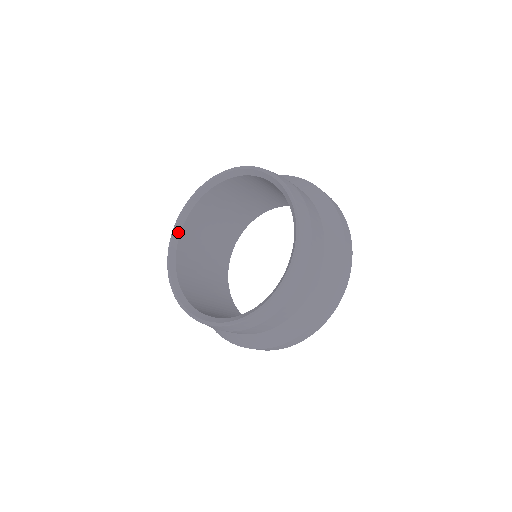
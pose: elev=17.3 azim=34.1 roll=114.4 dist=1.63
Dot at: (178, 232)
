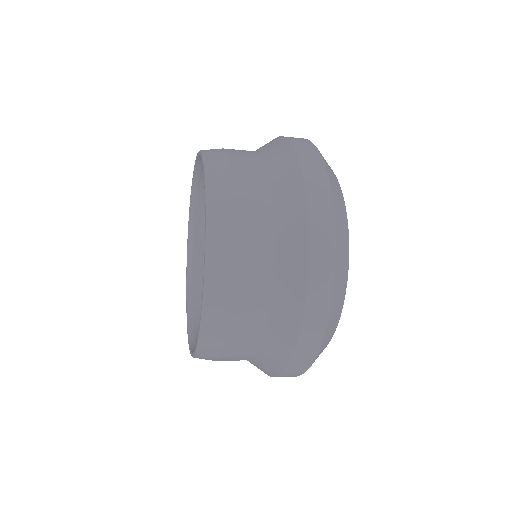
Dot at: (191, 241)
